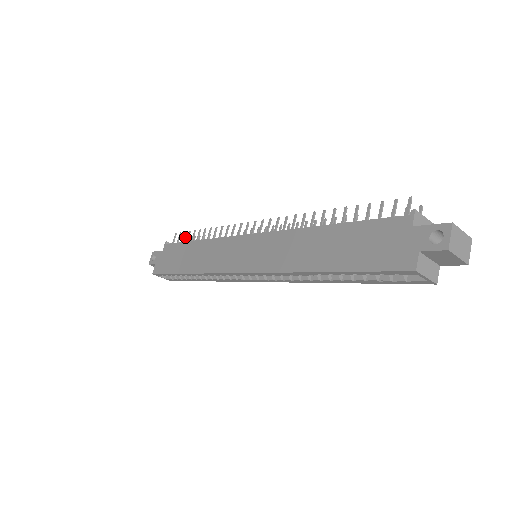
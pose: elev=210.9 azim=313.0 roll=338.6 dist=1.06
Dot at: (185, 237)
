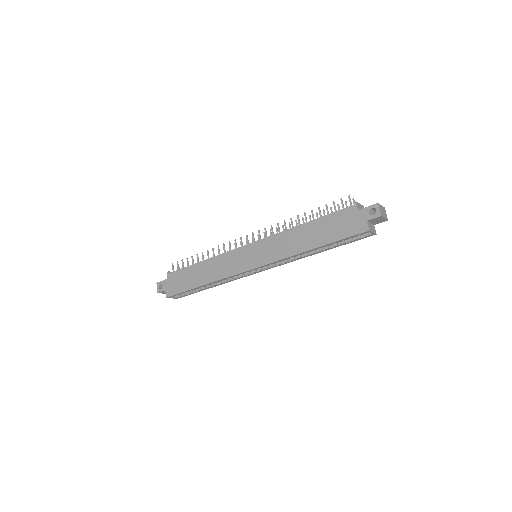
Dot at: (178, 264)
